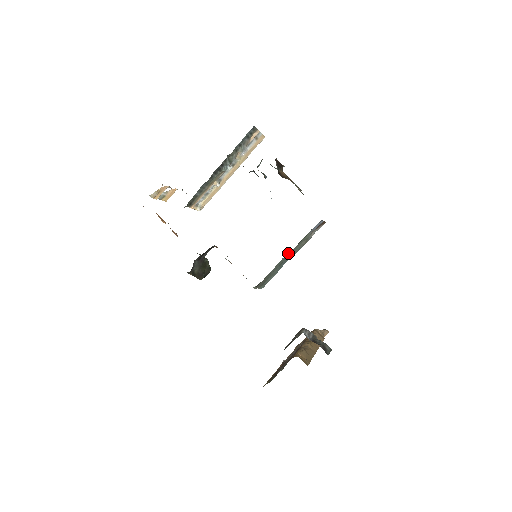
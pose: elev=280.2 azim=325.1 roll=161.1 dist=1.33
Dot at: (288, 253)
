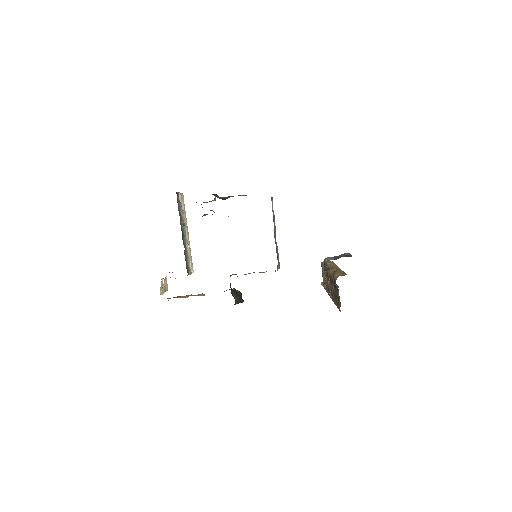
Dot at: (274, 233)
